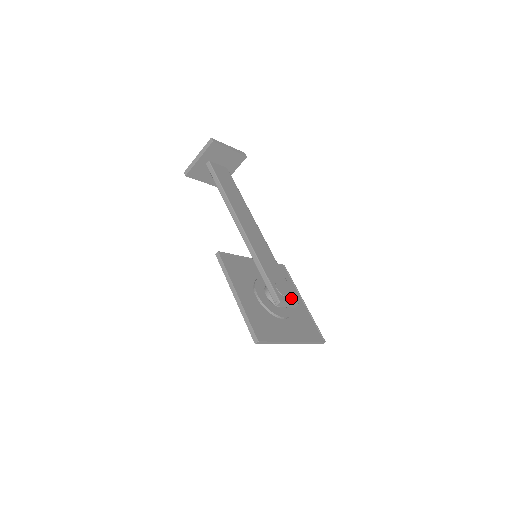
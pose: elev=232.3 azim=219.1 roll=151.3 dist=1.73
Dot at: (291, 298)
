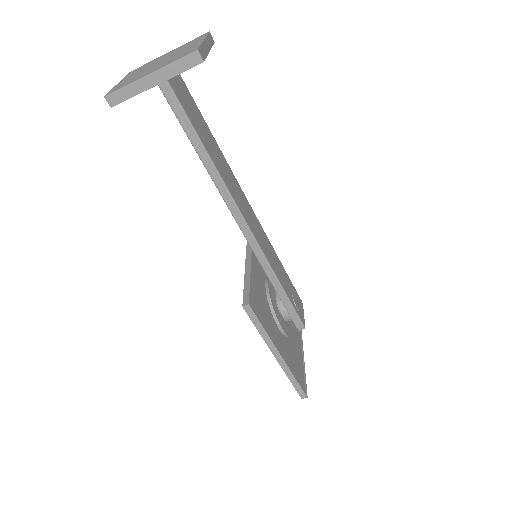
Dot at: (301, 304)
